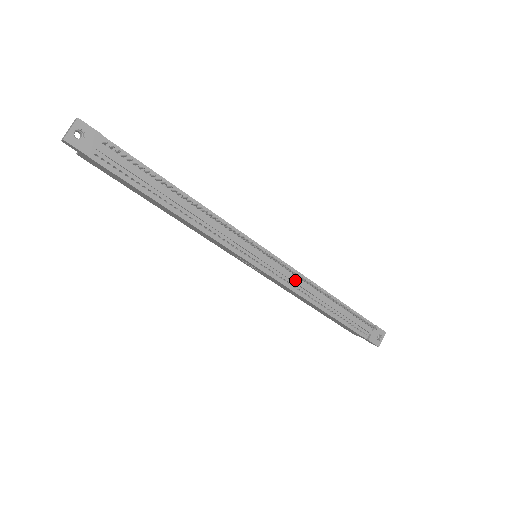
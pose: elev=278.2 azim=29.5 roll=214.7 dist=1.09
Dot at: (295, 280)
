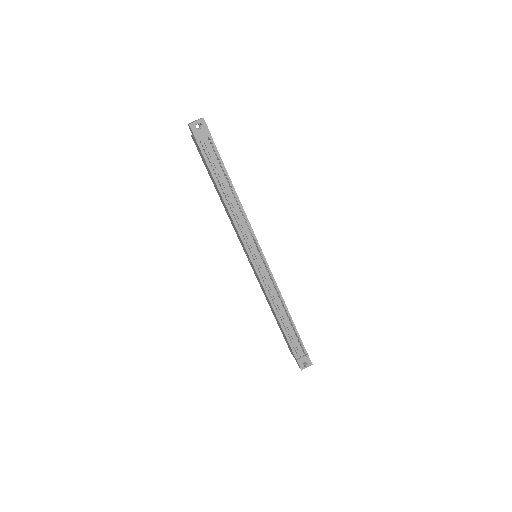
Dot at: (271, 286)
